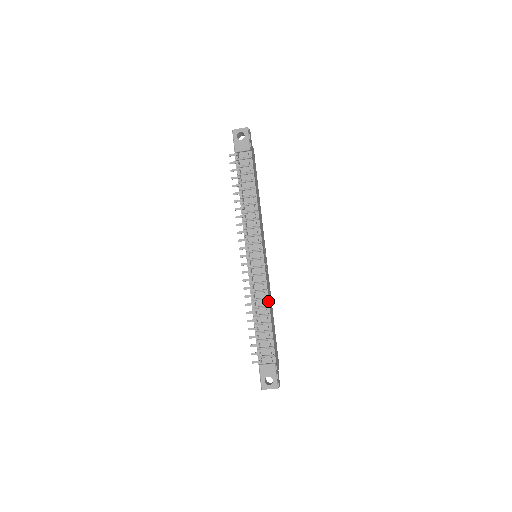
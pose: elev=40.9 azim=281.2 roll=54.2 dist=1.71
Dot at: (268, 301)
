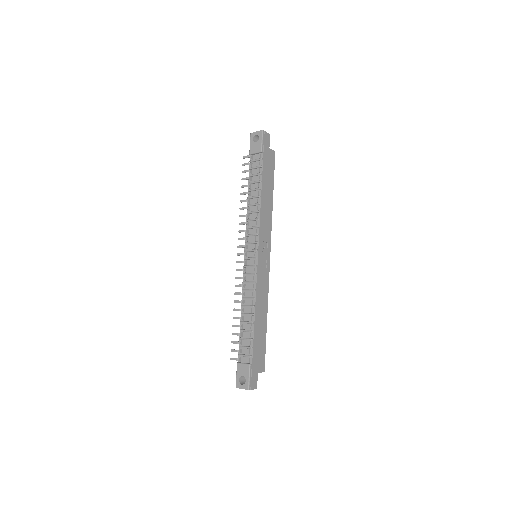
Dot at: (255, 301)
